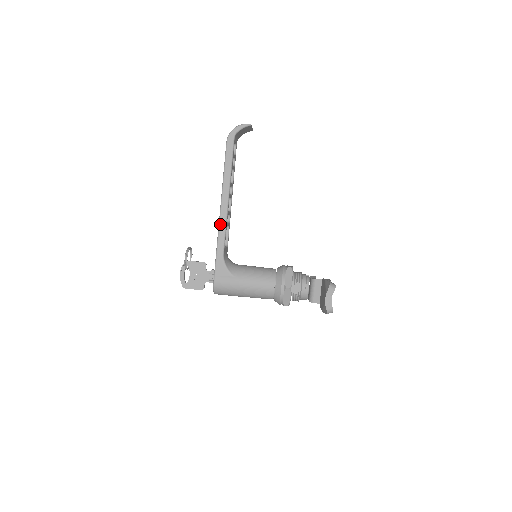
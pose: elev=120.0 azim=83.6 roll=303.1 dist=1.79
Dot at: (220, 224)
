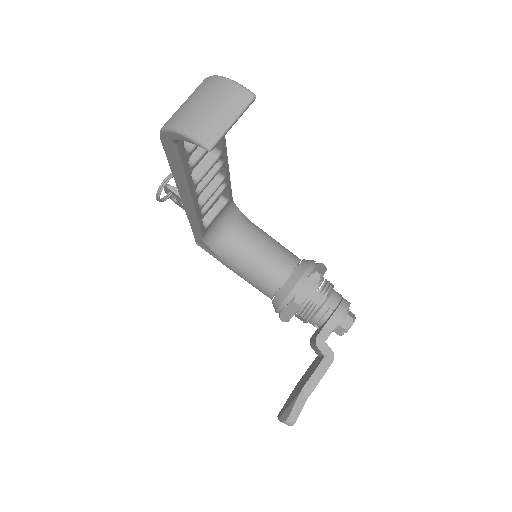
Dot at: (187, 216)
